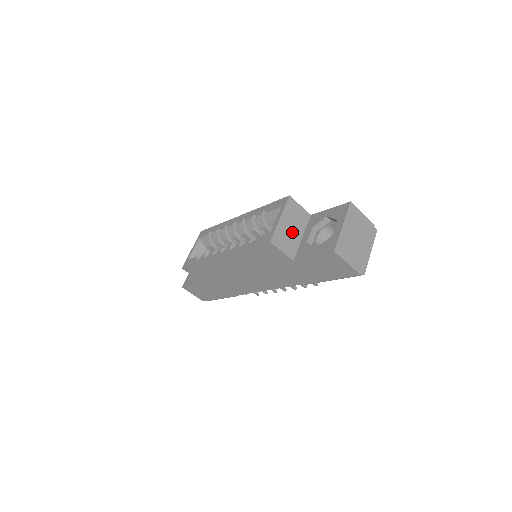
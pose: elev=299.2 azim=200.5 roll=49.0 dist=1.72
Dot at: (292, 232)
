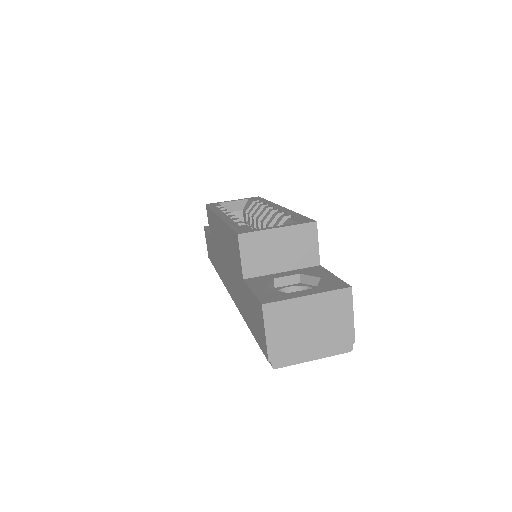
Dot at: (276, 255)
